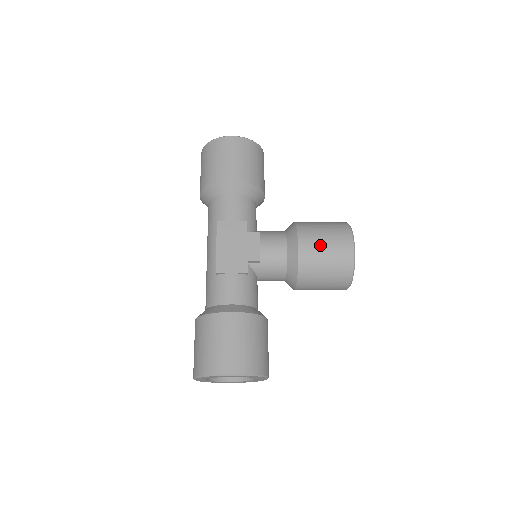
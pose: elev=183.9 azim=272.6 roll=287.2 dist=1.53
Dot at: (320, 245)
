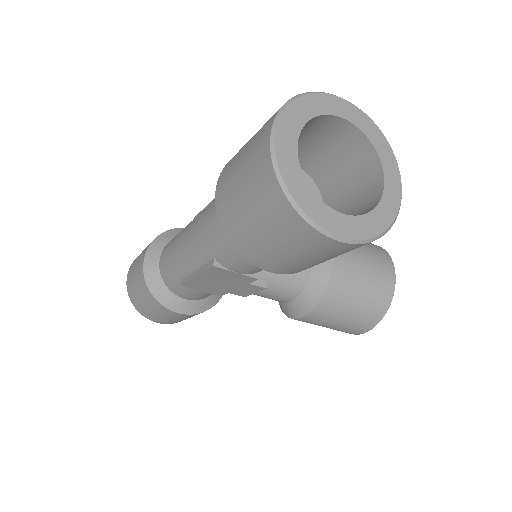
Dot at: occluded
